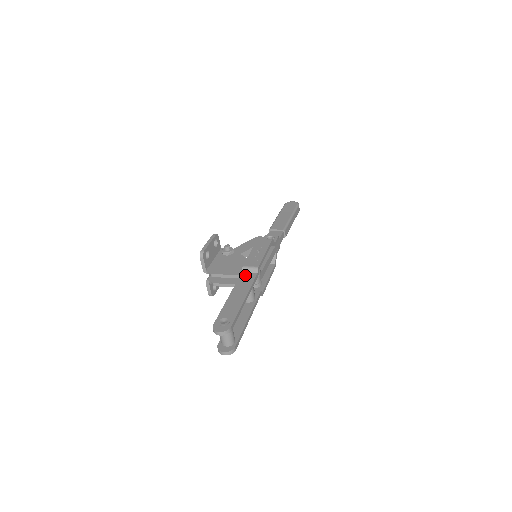
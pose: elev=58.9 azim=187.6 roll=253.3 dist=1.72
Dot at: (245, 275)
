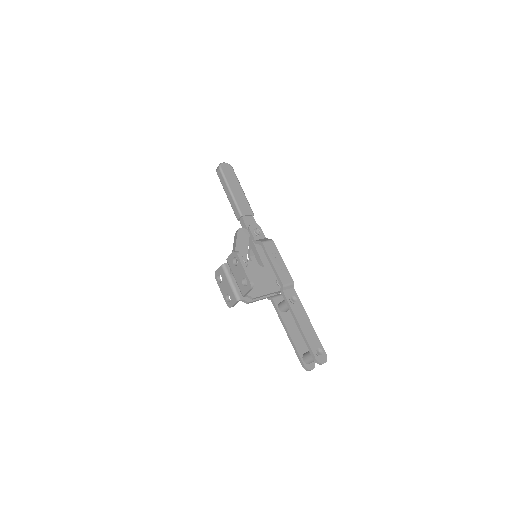
Dot at: (288, 293)
